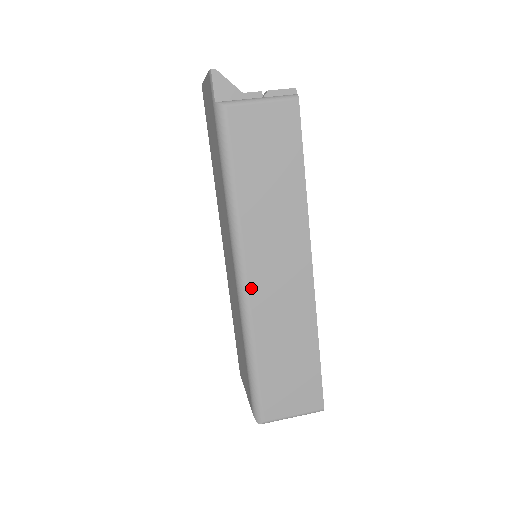
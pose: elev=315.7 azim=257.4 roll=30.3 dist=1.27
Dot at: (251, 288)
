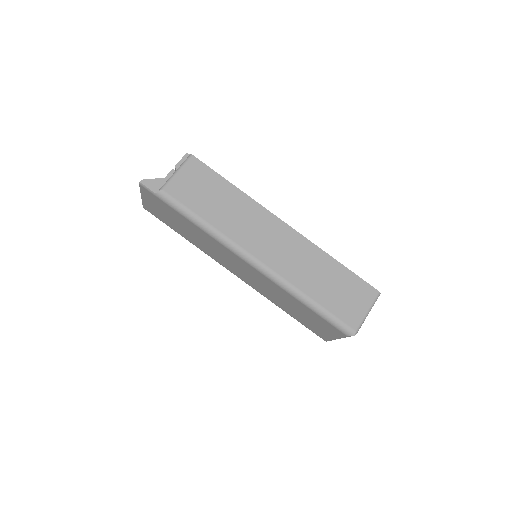
Dot at: (266, 263)
